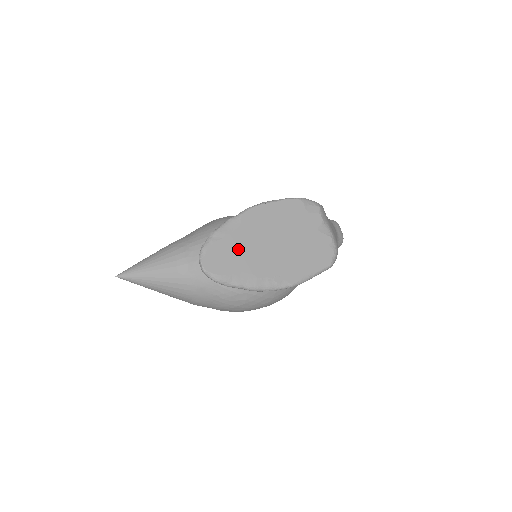
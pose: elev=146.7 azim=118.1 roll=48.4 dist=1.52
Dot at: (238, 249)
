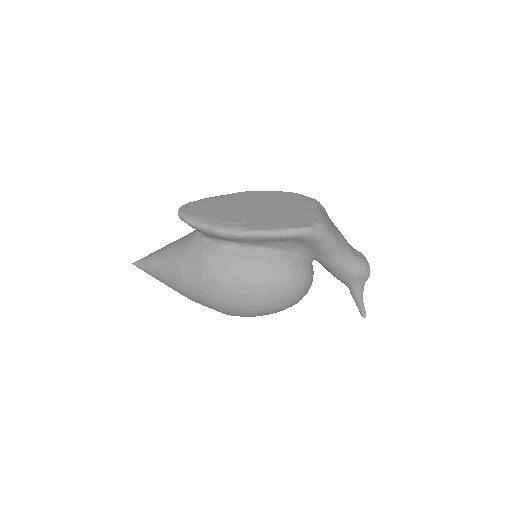
Dot at: (217, 206)
